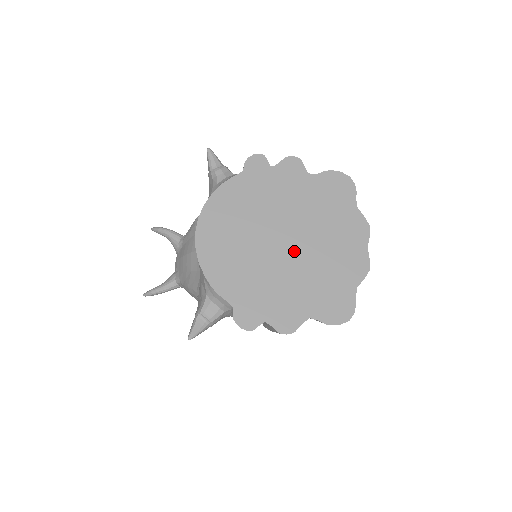
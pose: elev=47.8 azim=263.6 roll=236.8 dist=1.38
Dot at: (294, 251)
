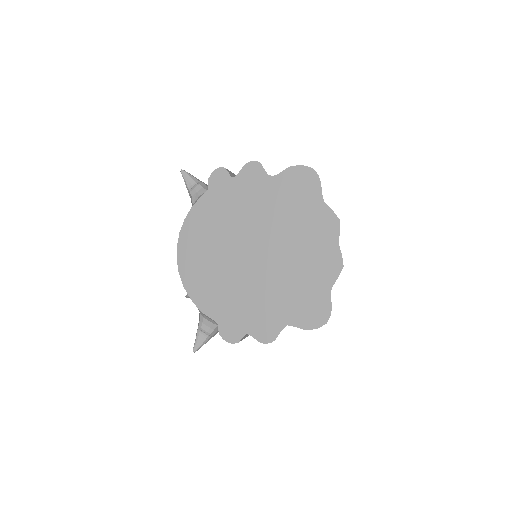
Dot at: (265, 261)
